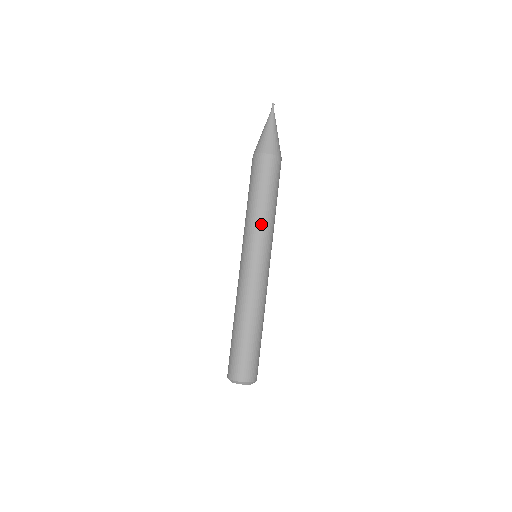
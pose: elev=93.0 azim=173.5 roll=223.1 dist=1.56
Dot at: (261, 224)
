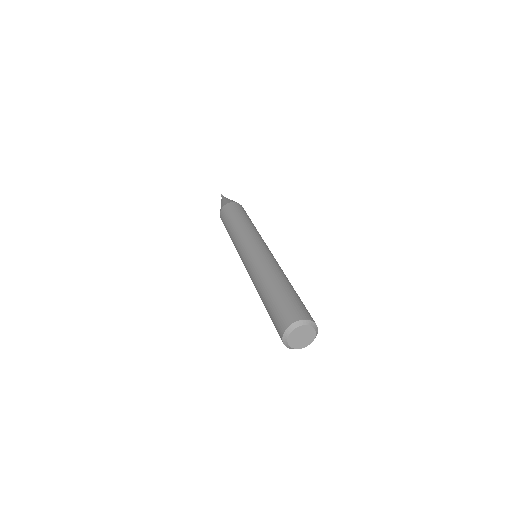
Dot at: (240, 232)
